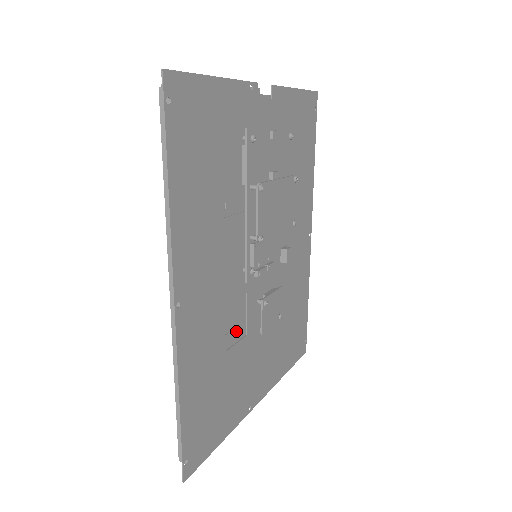
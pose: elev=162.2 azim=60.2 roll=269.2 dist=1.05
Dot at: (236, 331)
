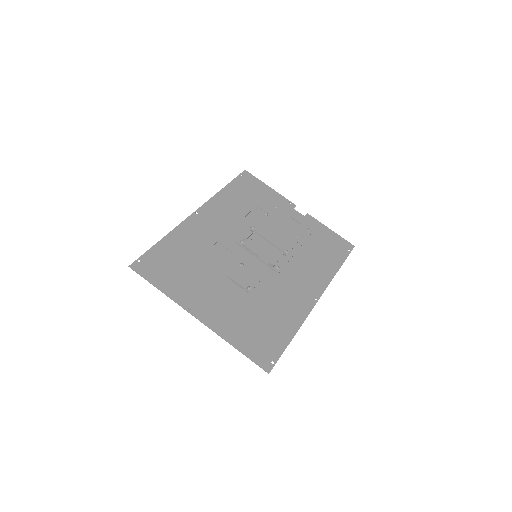
Dot at: (216, 263)
